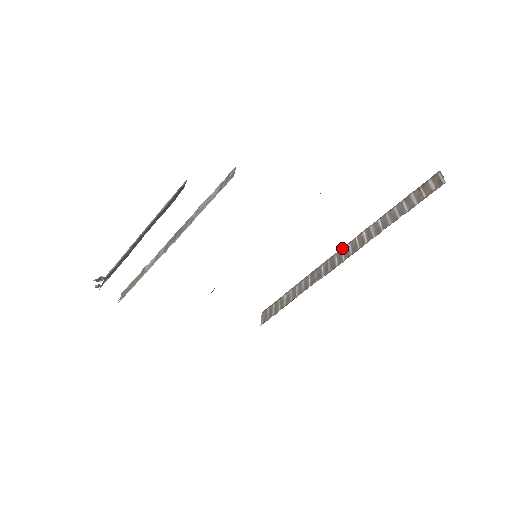
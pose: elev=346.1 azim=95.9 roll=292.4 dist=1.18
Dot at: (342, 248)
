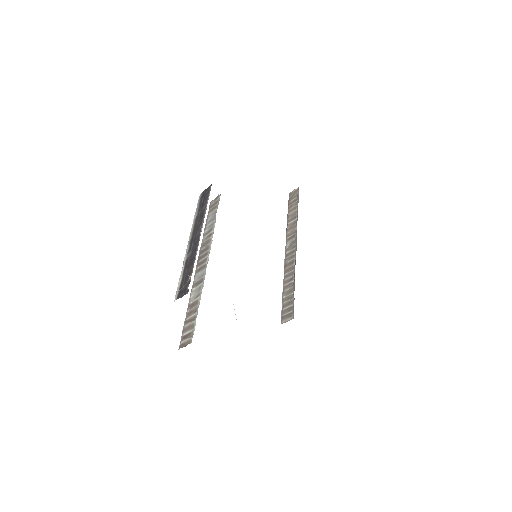
Dot at: (286, 248)
